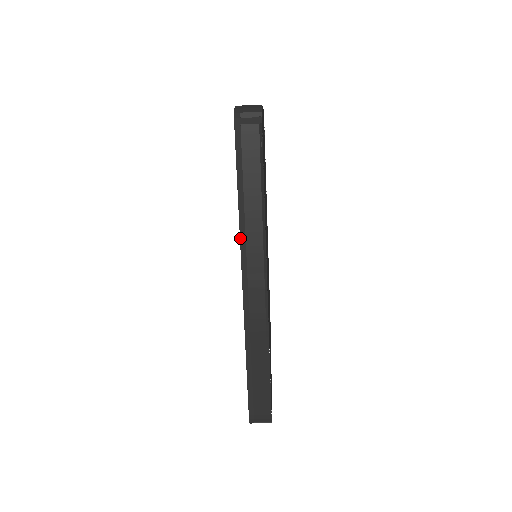
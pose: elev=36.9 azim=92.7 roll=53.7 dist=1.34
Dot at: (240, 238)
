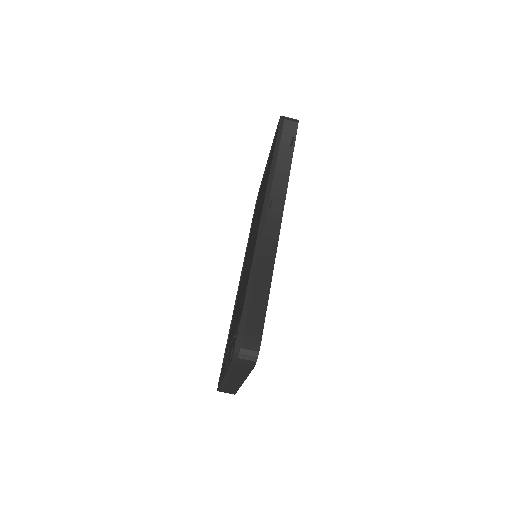
Dot at: (268, 180)
